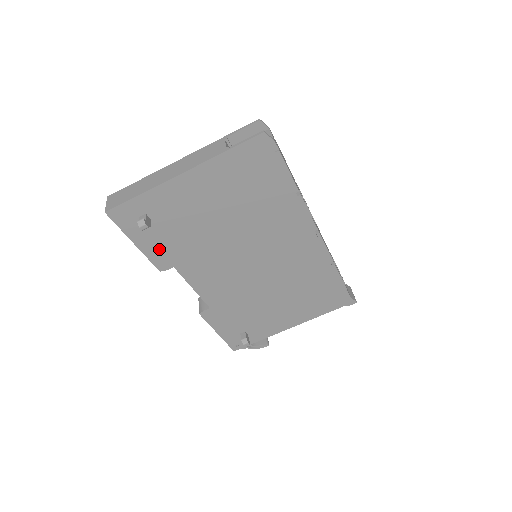
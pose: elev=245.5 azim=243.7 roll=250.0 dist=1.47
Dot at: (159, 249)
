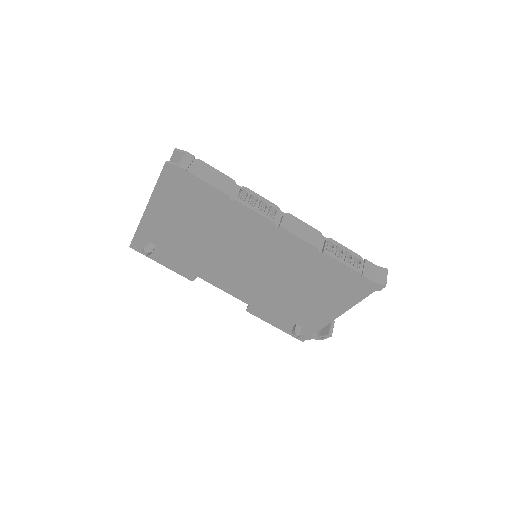
Dot at: (177, 265)
